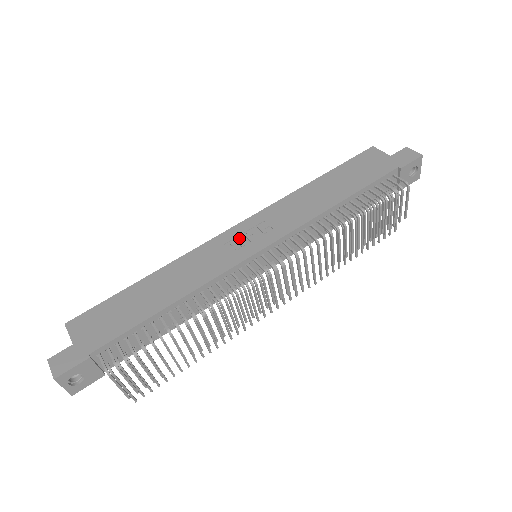
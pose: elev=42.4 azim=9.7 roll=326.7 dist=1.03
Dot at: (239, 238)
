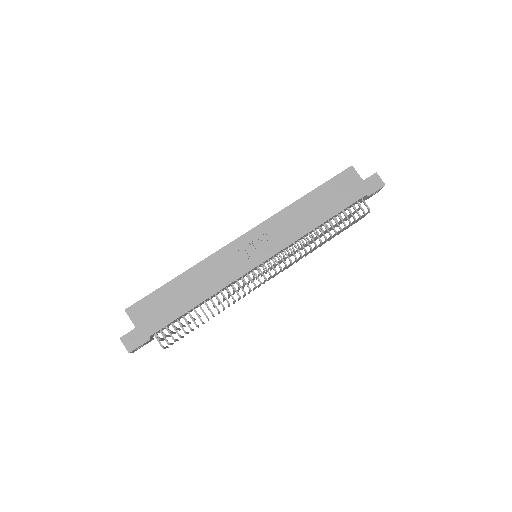
Dot at: (247, 248)
